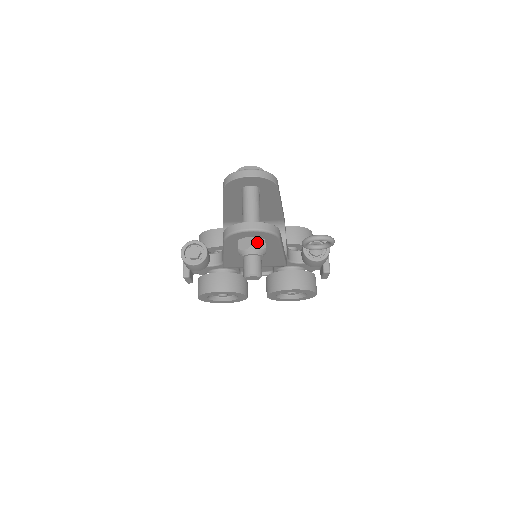
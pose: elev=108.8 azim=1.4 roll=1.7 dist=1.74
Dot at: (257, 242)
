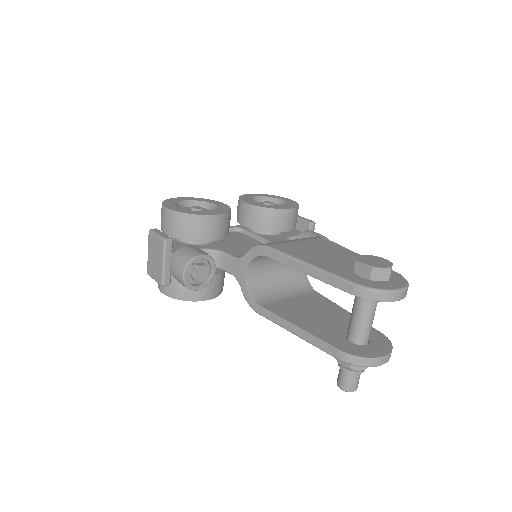
Dot at: occluded
